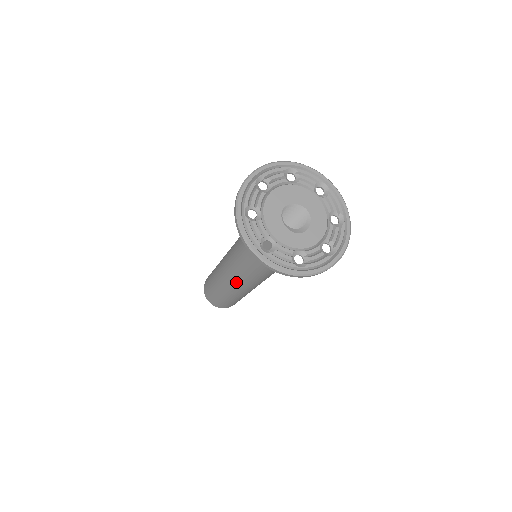
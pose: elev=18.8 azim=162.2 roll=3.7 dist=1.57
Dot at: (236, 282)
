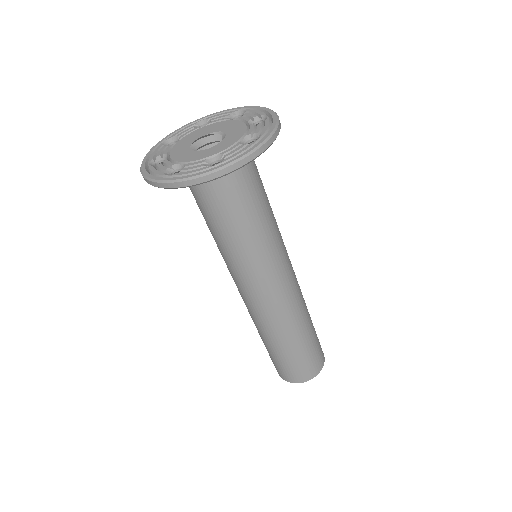
Dot at: (255, 302)
